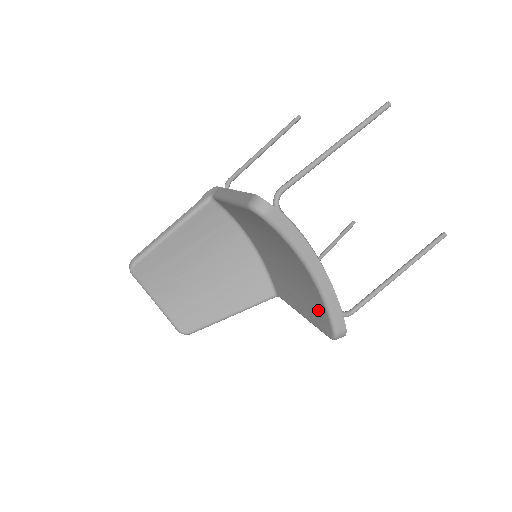
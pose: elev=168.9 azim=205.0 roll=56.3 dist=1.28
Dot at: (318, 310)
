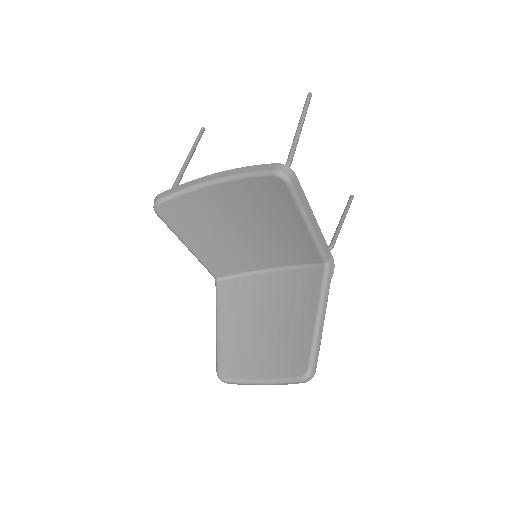
Dot at: (266, 191)
